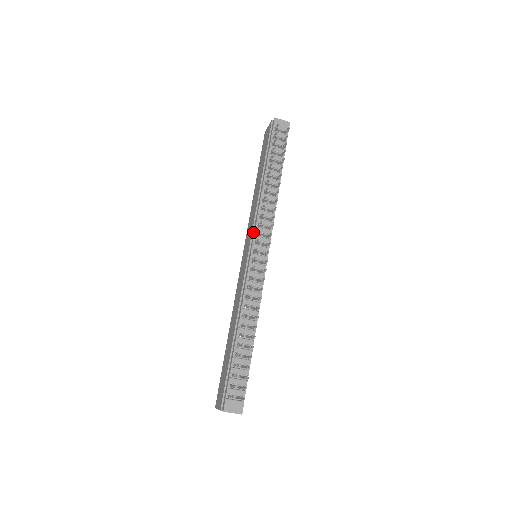
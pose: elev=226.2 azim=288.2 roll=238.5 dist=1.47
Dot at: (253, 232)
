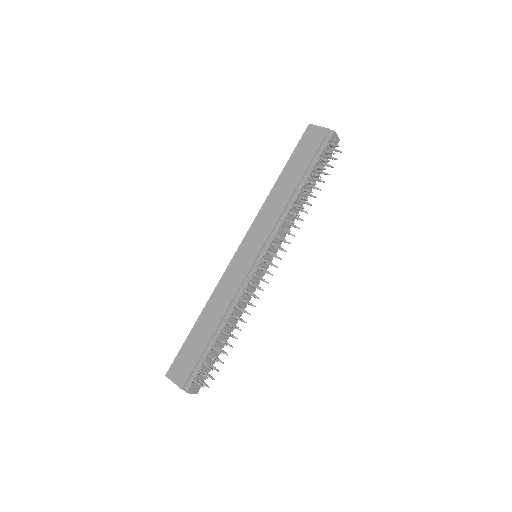
Dot at: (269, 238)
